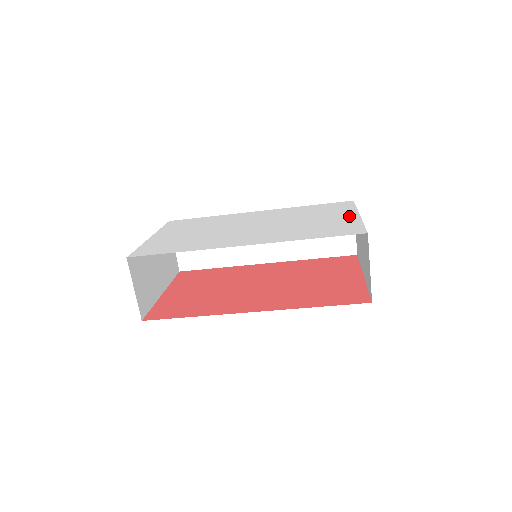
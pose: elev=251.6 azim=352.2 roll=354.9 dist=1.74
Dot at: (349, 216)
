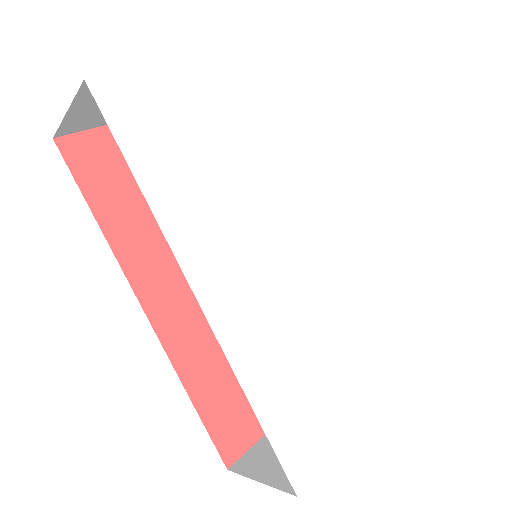
Dot at: (361, 402)
